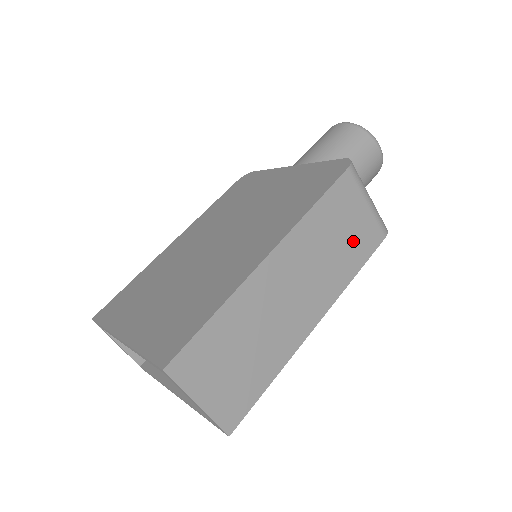
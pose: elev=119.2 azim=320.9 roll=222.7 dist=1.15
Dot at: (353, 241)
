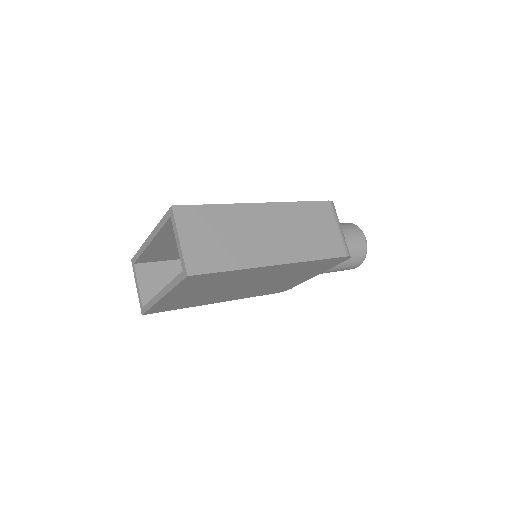
Dot at: (321, 239)
